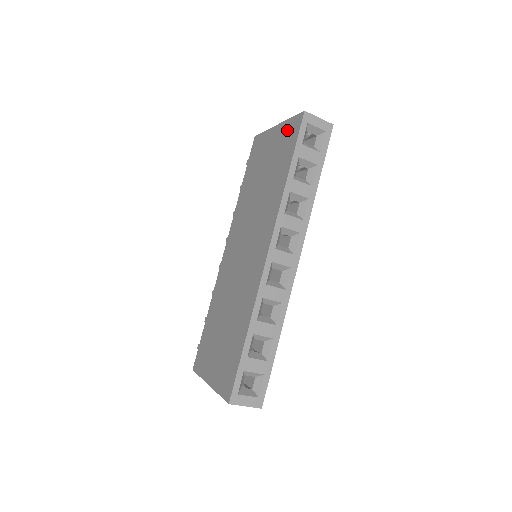
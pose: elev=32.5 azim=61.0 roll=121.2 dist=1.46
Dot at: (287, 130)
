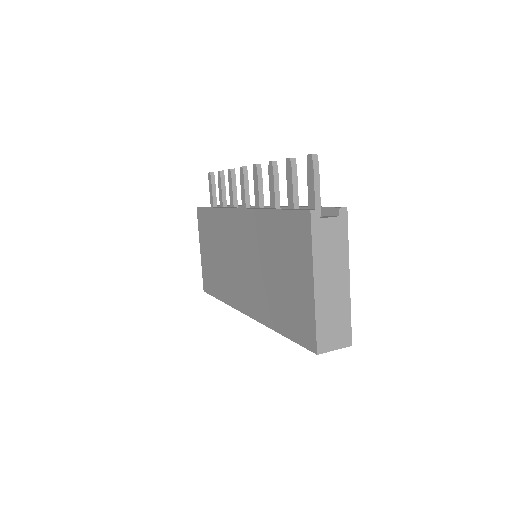
Dot at: (306, 318)
